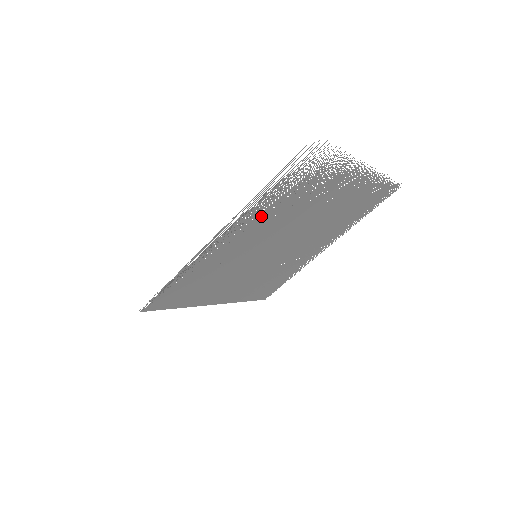
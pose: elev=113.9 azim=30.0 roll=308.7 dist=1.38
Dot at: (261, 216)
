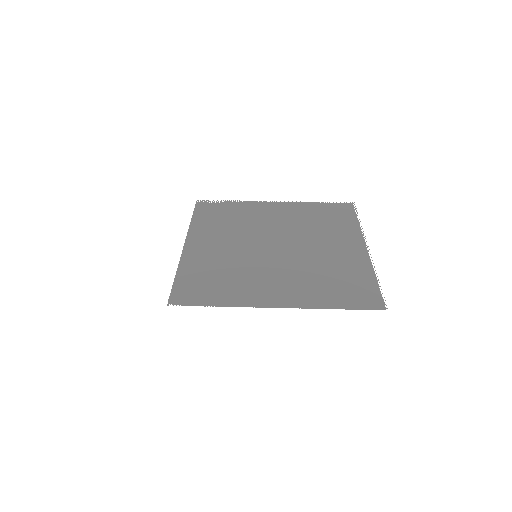
Dot at: (302, 287)
